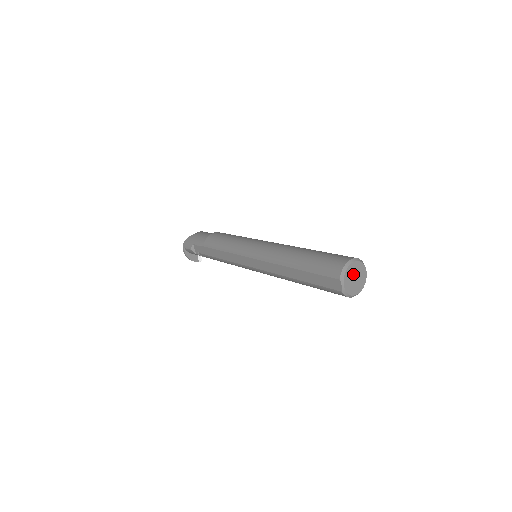
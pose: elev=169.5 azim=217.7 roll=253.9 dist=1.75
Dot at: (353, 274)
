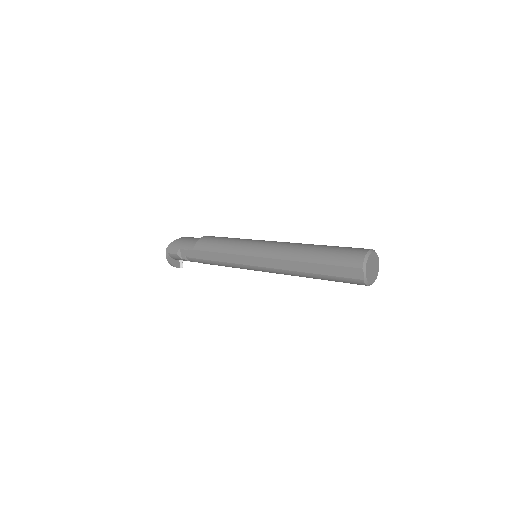
Dot at: (371, 264)
